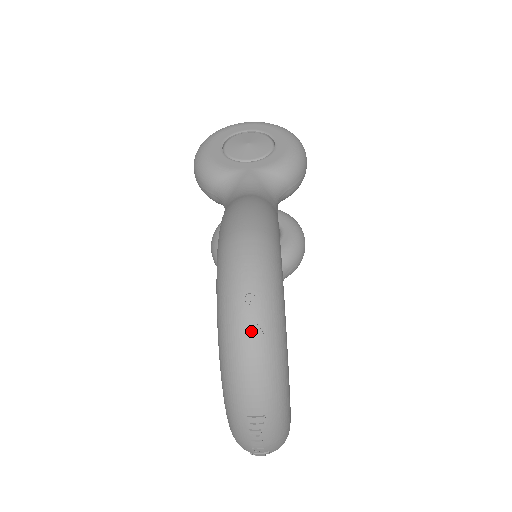
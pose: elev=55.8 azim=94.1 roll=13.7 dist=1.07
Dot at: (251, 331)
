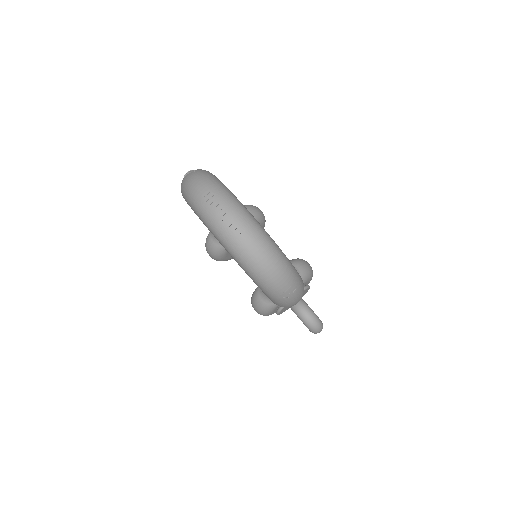
Dot at: (189, 174)
